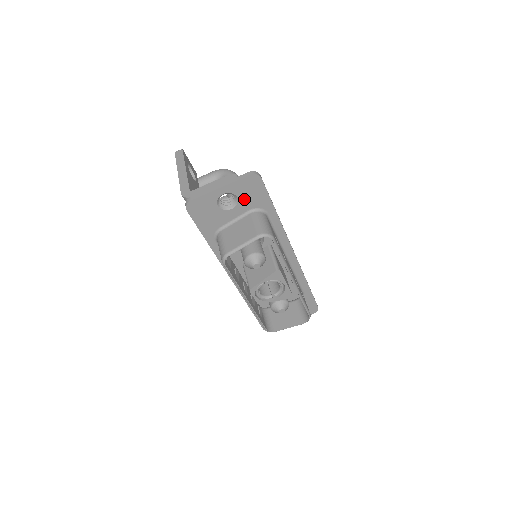
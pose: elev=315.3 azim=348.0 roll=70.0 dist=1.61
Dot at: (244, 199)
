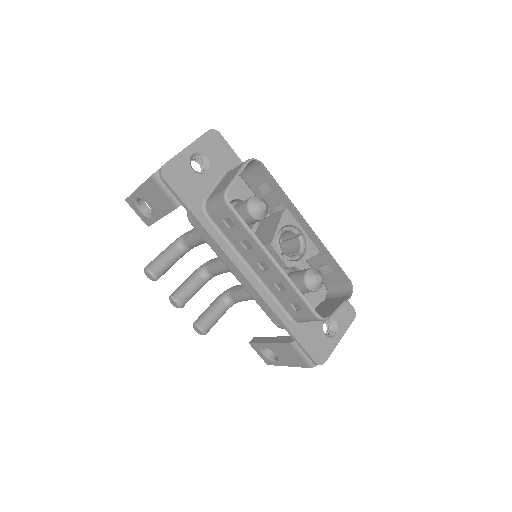
Dot at: (214, 159)
